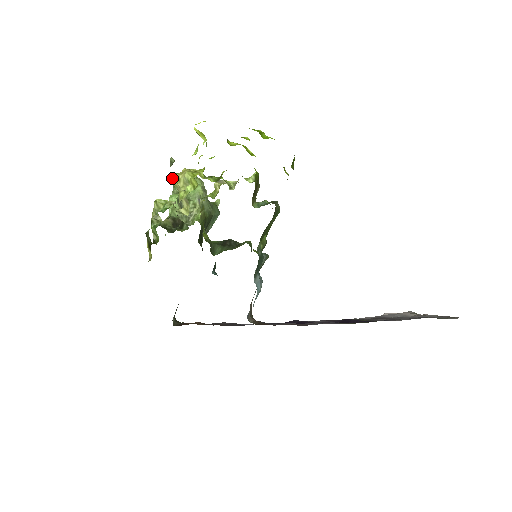
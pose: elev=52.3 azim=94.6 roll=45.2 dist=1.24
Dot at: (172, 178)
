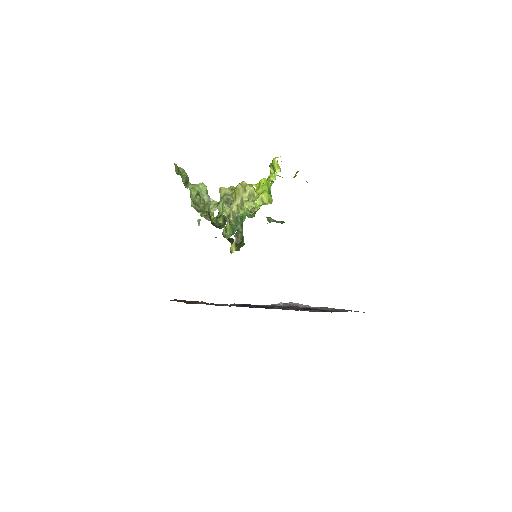
Dot at: (241, 188)
